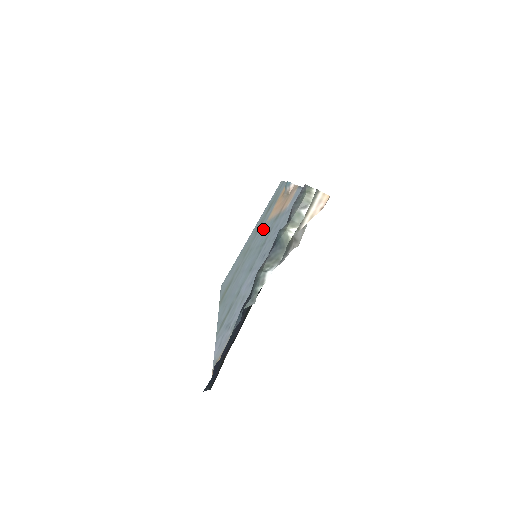
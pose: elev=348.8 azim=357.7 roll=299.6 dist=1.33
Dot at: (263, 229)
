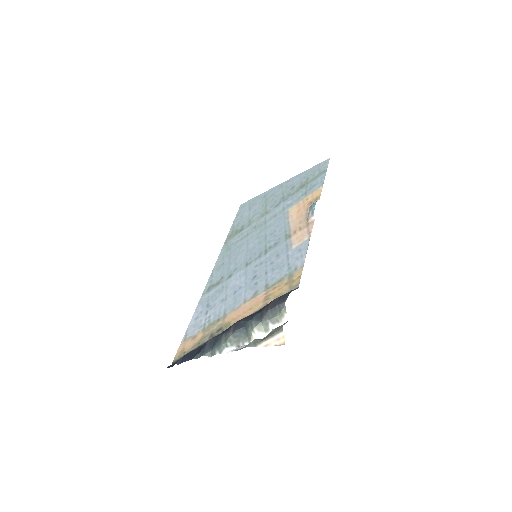
Dot at: (281, 217)
